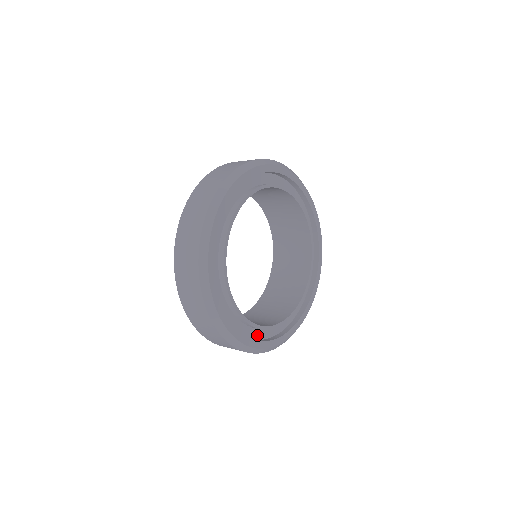
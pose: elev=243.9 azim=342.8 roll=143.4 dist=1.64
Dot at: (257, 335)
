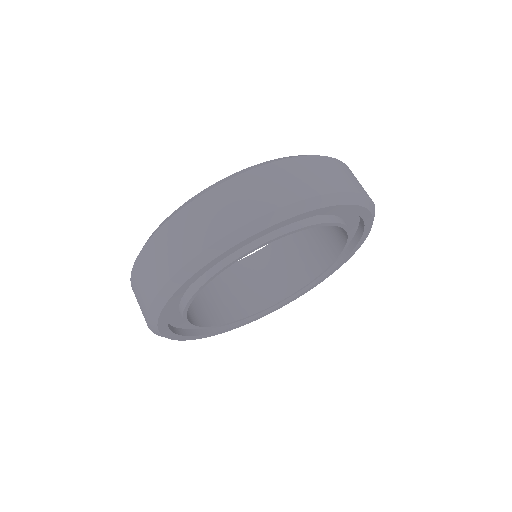
Dot at: occluded
